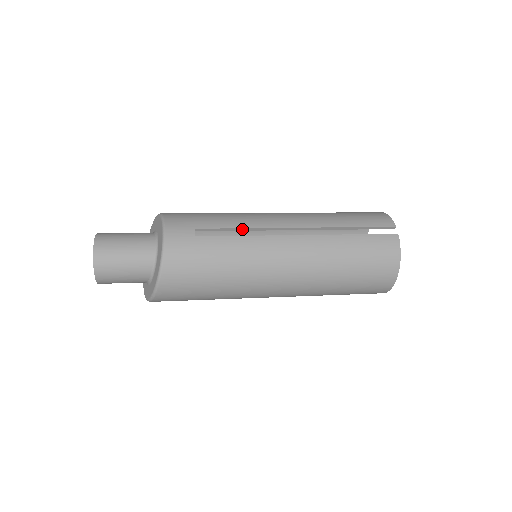
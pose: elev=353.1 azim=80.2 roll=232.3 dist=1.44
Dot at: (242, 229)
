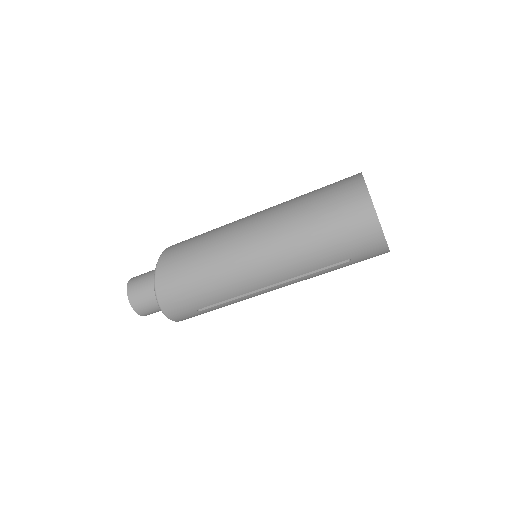
Dot at: occluded
